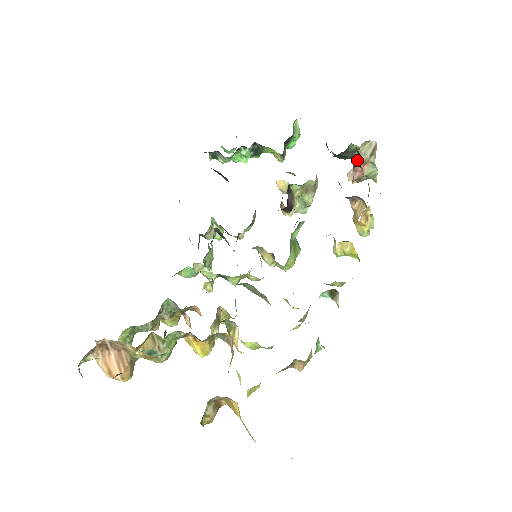
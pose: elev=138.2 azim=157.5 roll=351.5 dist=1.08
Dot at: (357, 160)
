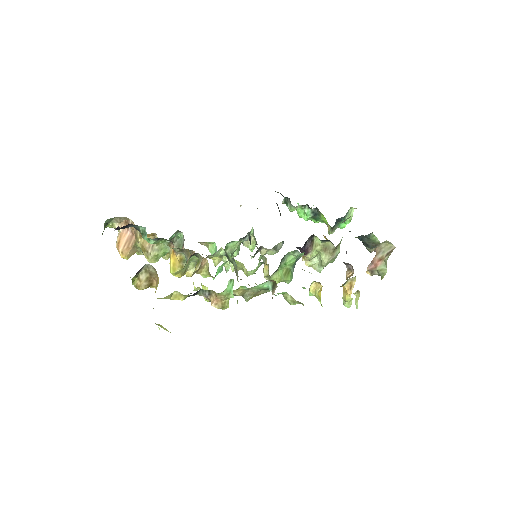
Dot at: (371, 247)
